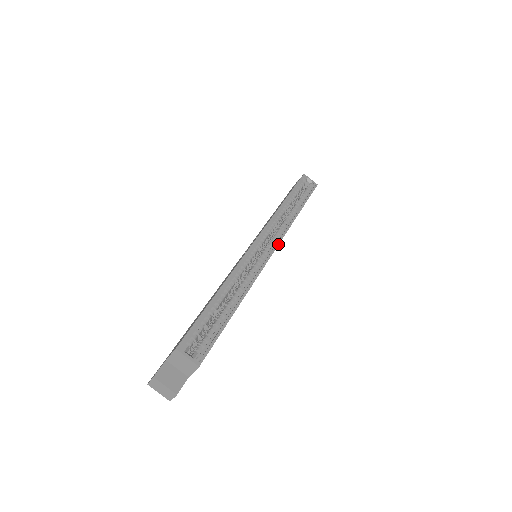
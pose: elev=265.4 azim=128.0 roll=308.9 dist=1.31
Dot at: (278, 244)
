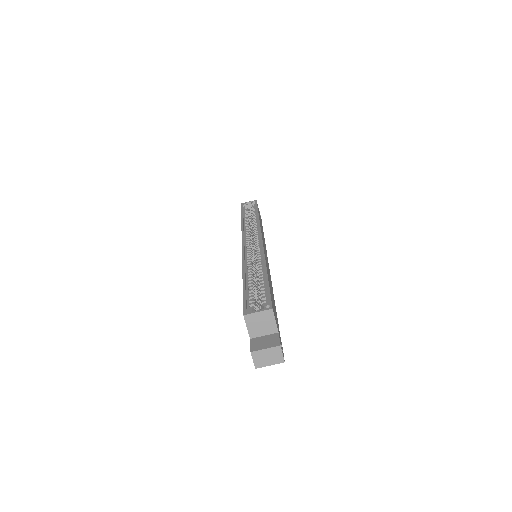
Dot at: (261, 233)
